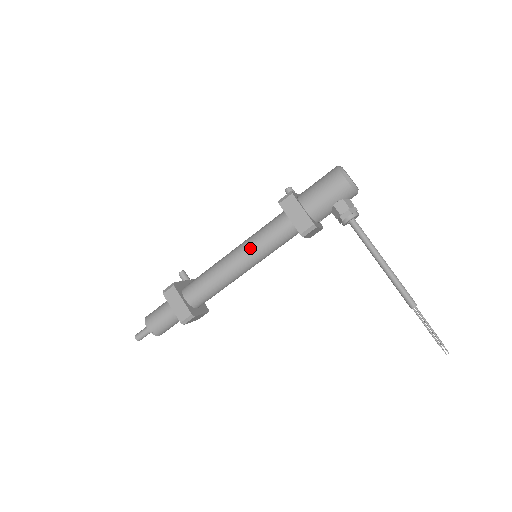
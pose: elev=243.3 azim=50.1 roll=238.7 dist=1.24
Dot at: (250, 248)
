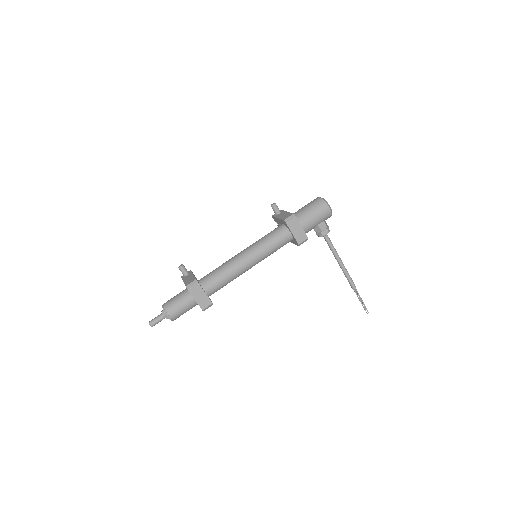
Dot at: (260, 253)
